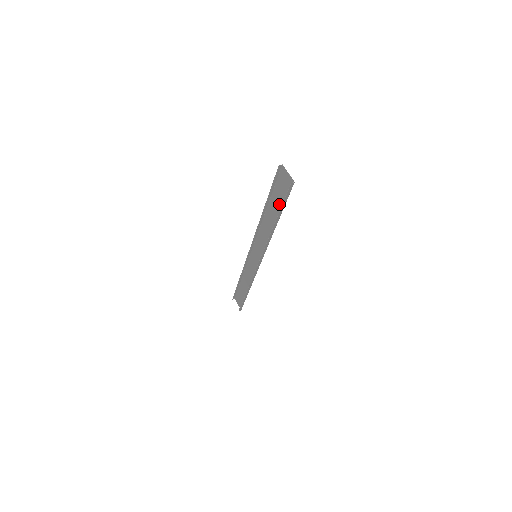
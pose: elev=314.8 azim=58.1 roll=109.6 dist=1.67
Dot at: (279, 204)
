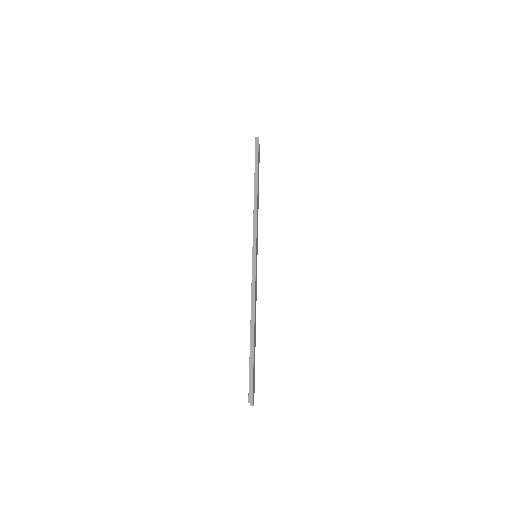
Dot at: (258, 170)
